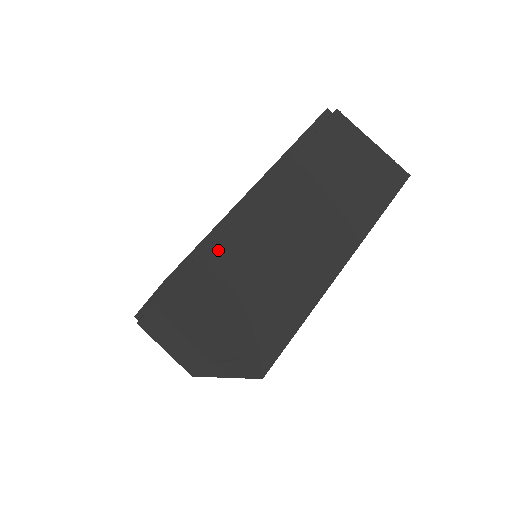
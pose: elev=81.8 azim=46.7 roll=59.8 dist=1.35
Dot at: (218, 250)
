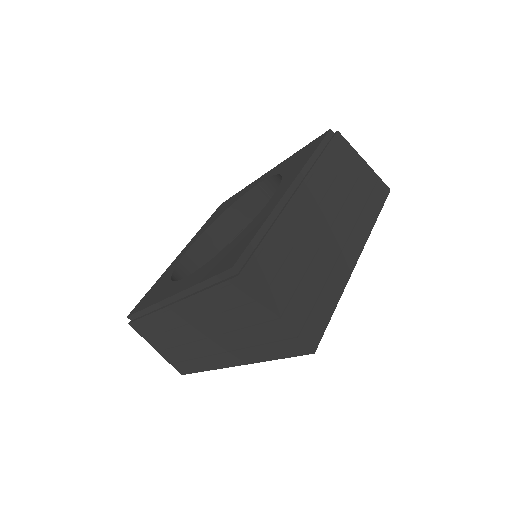
Dot at: (270, 242)
